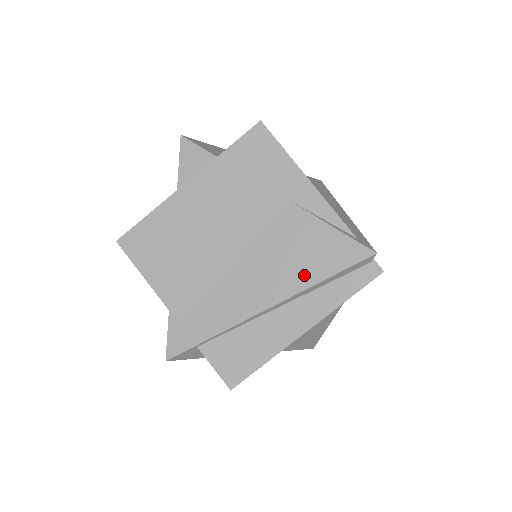
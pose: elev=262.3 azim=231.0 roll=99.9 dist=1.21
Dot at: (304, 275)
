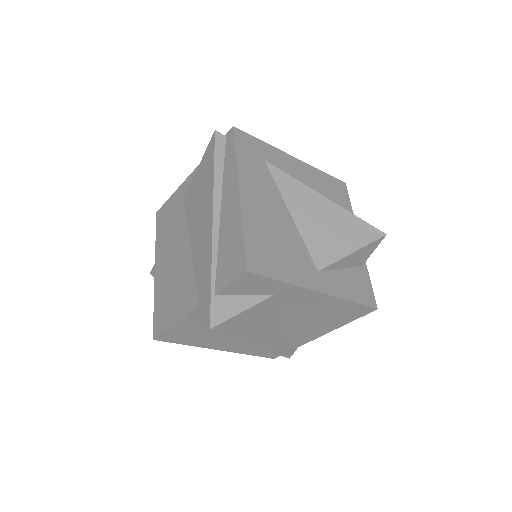
Dot at: (208, 188)
